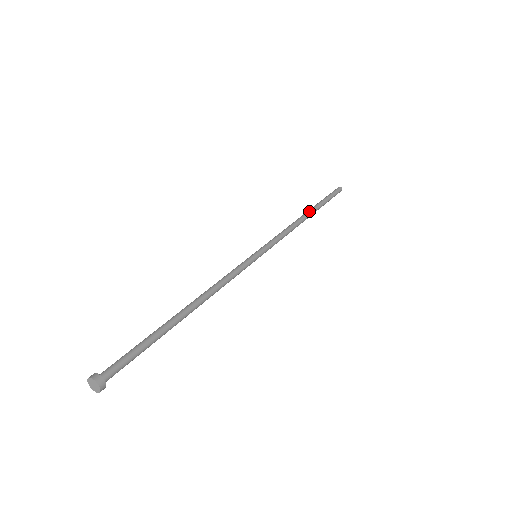
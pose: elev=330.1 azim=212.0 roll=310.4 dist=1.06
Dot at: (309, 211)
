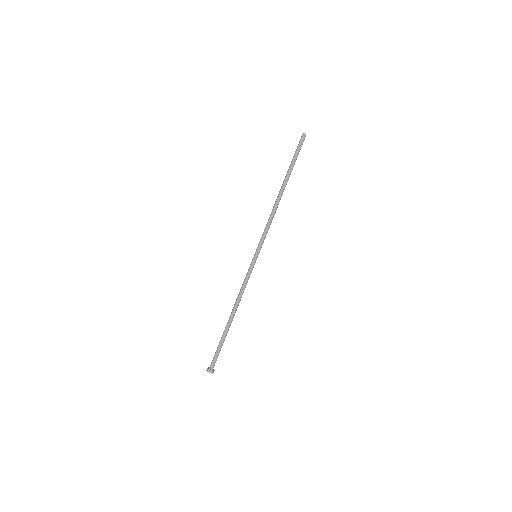
Dot at: occluded
